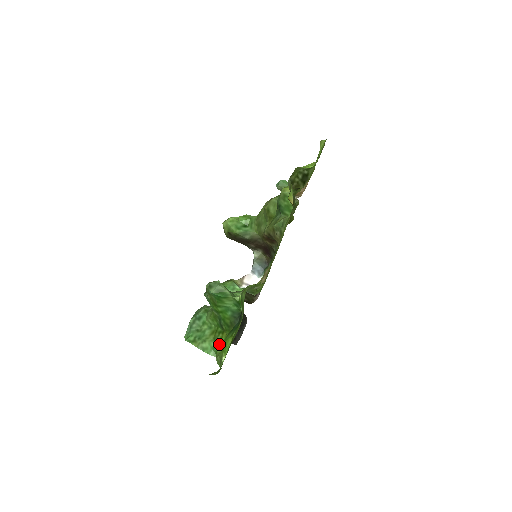
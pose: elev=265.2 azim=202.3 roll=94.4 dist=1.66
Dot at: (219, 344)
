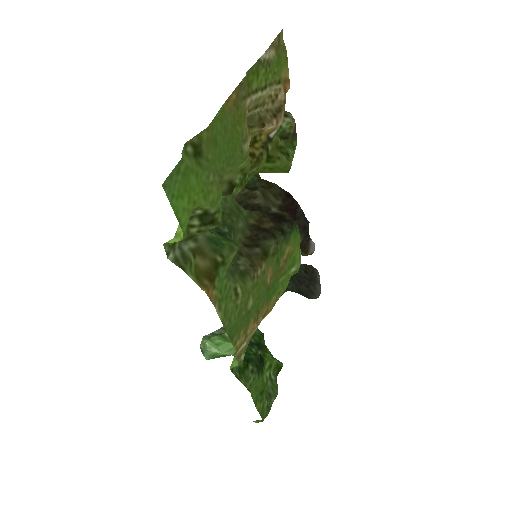
Dot at: occluded
